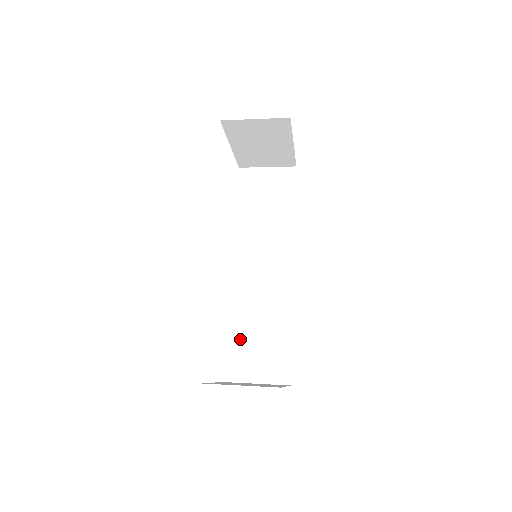
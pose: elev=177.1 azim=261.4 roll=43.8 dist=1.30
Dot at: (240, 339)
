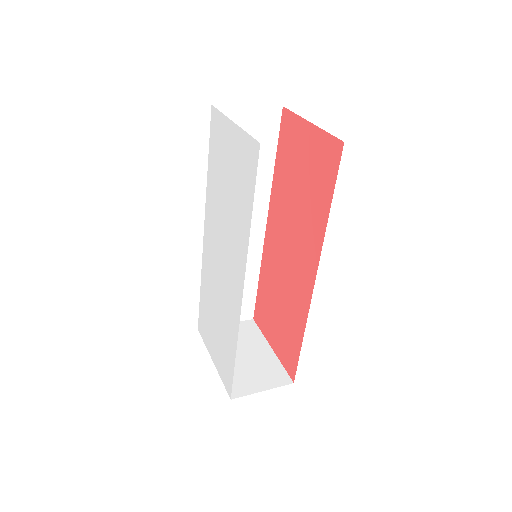
Dot at: occluded
